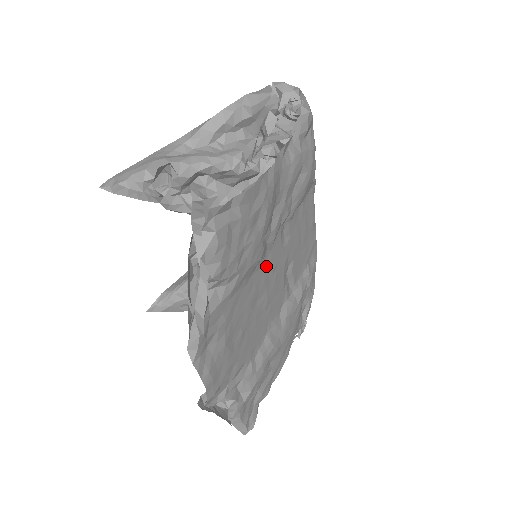
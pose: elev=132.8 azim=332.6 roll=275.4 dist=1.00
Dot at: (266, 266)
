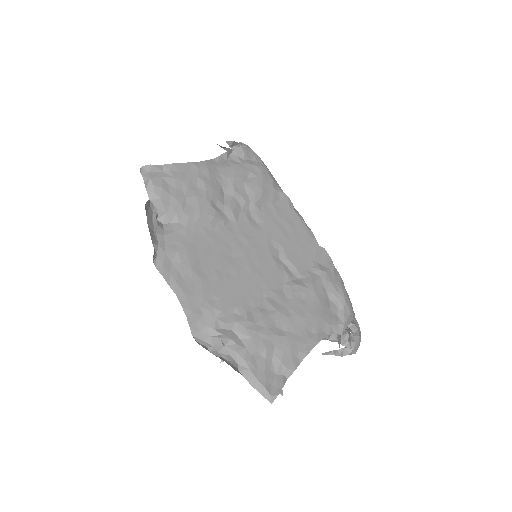
Dot at: (234, 233)
